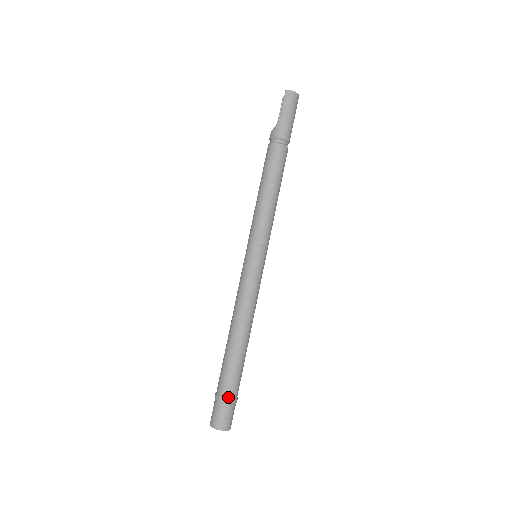
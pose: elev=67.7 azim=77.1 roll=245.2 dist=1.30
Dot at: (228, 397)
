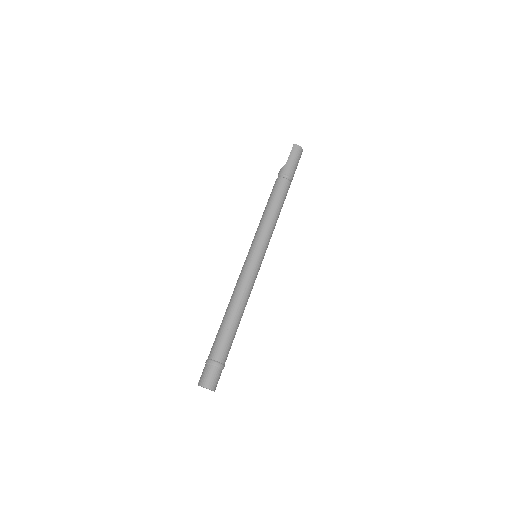
Dot at: (217, 361)
